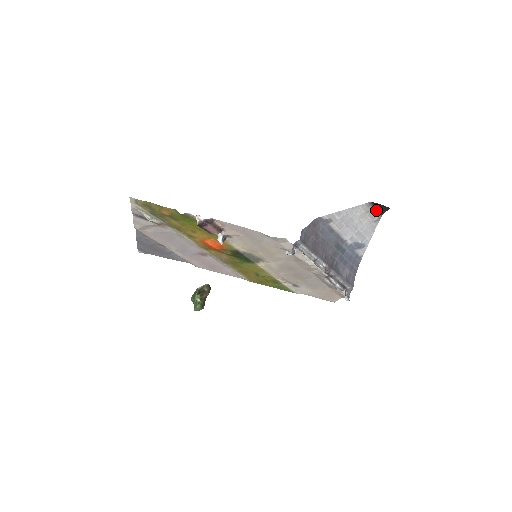
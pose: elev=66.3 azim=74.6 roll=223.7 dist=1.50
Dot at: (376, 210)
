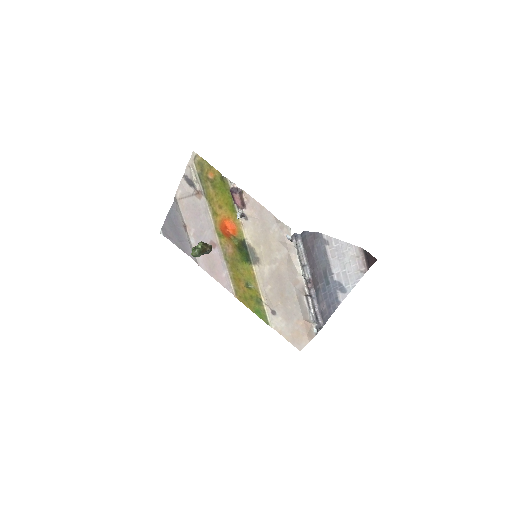
Dot at: (365, 260)
